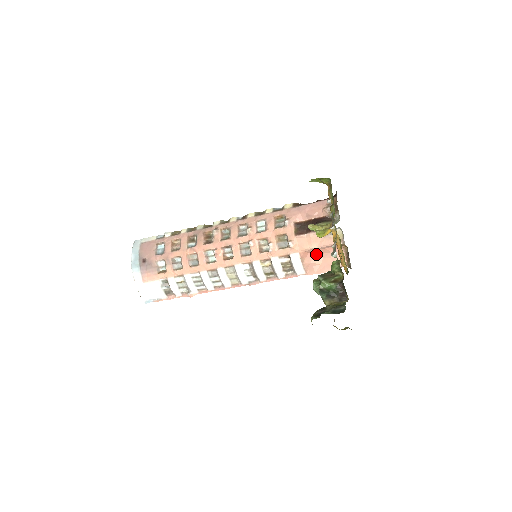
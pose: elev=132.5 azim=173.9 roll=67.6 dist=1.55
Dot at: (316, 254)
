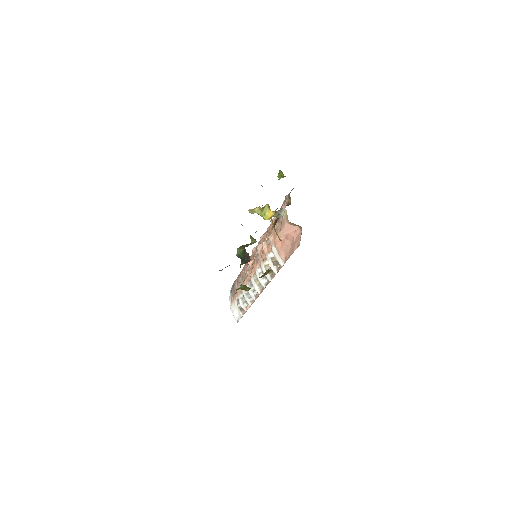
Dot at: (286, 241)
